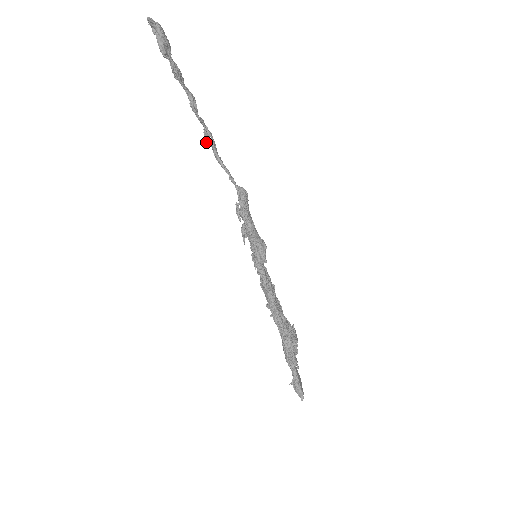
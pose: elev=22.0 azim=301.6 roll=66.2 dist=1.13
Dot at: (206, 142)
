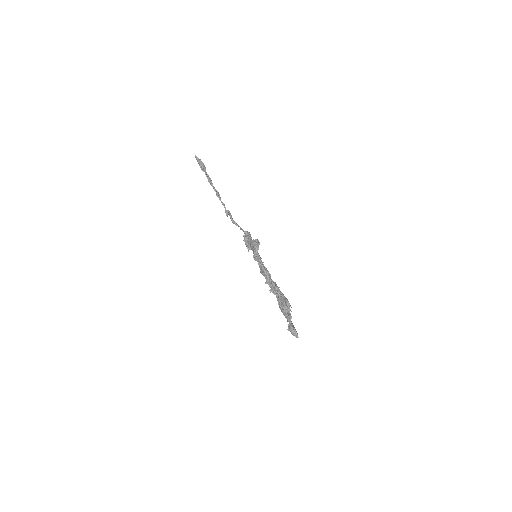
Dot at: (226, 213)
